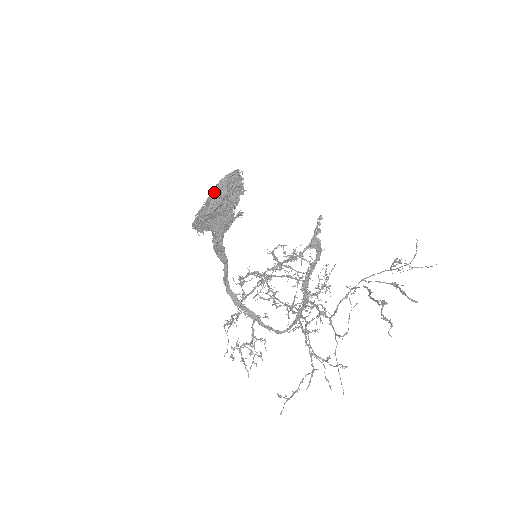
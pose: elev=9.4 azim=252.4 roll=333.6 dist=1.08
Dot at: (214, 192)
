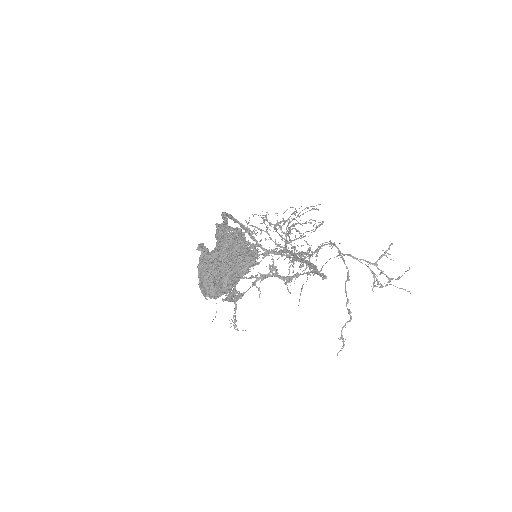
Dot at: (225, 286)
